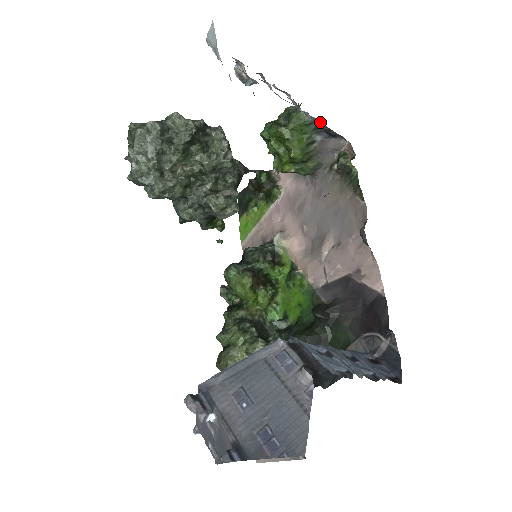
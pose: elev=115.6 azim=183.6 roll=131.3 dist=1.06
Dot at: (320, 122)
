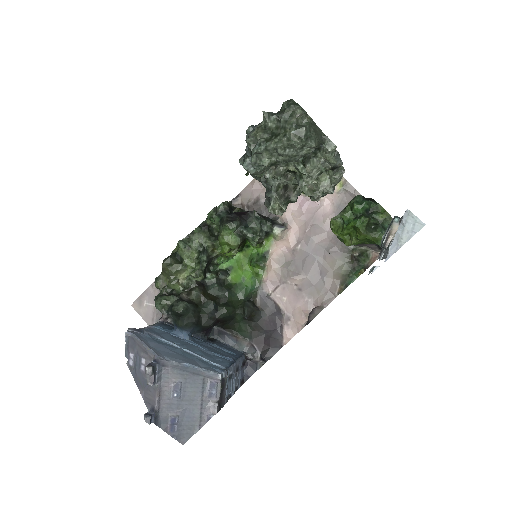
Dot at: occluded
